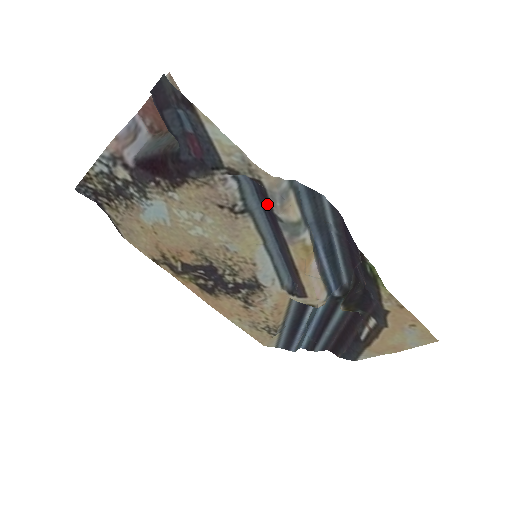
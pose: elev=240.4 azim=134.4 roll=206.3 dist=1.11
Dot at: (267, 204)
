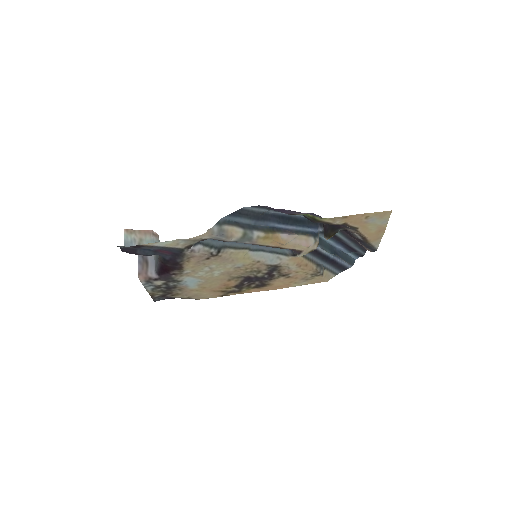
Dot at: occluded
